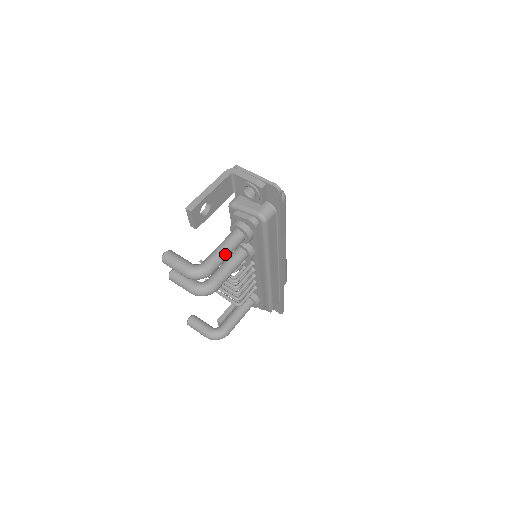
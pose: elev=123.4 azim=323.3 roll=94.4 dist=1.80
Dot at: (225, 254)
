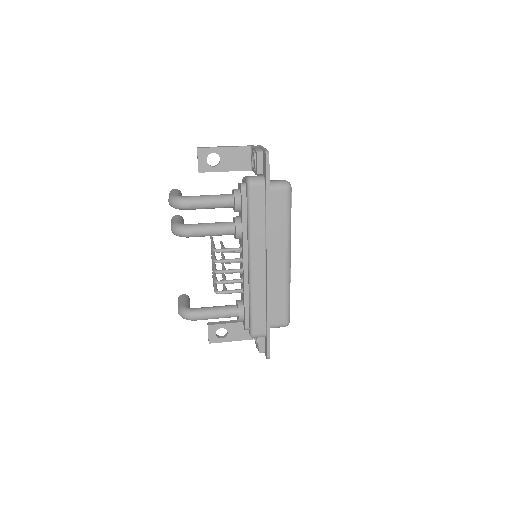
Dot at: (206, 200)
